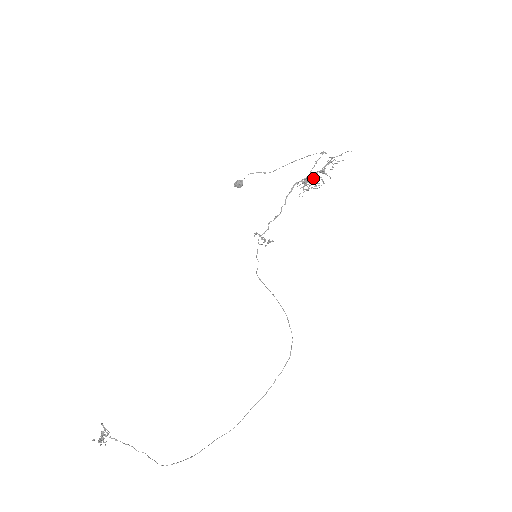
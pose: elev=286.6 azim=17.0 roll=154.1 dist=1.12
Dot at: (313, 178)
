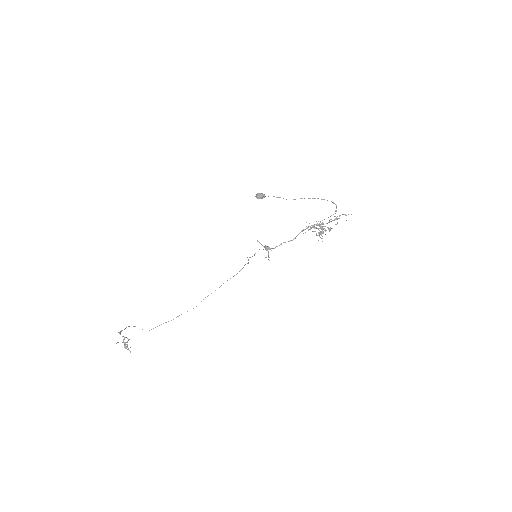
Dot at: (322, 233)
